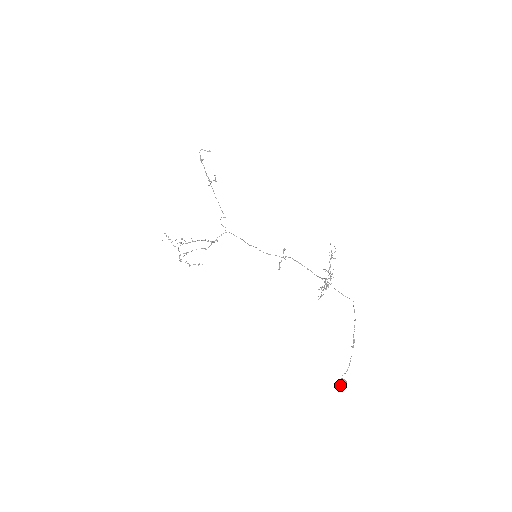
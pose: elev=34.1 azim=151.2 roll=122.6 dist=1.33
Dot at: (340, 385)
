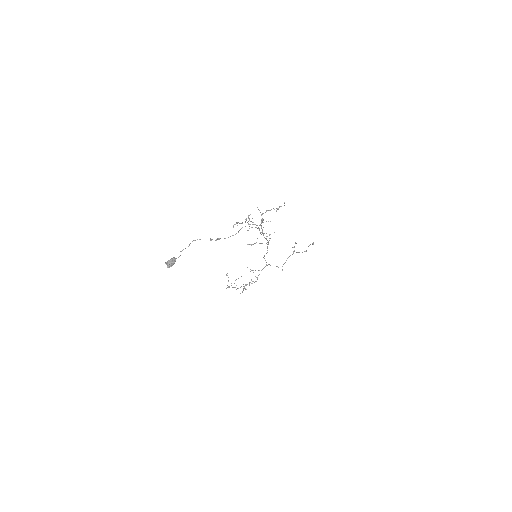
Dot at: (169, 264)
